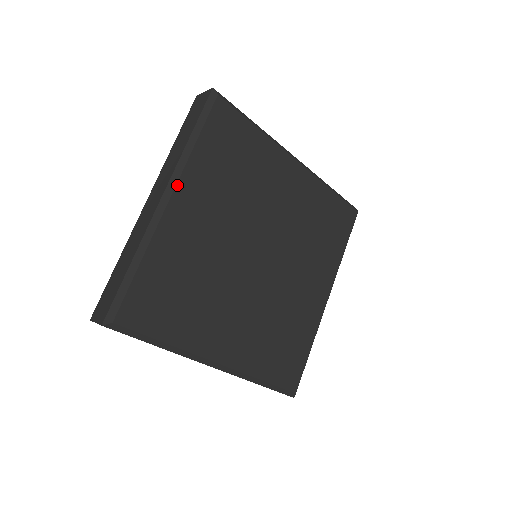
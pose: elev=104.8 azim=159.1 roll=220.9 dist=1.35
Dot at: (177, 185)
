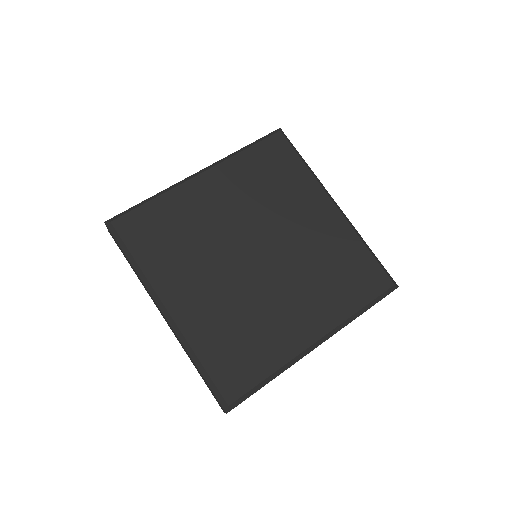
Dot at: (159, 297)
